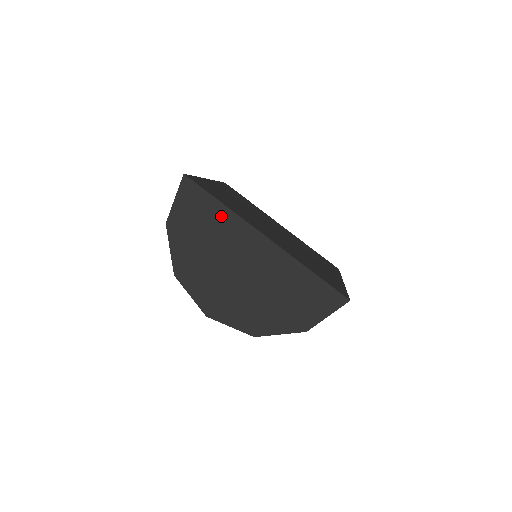
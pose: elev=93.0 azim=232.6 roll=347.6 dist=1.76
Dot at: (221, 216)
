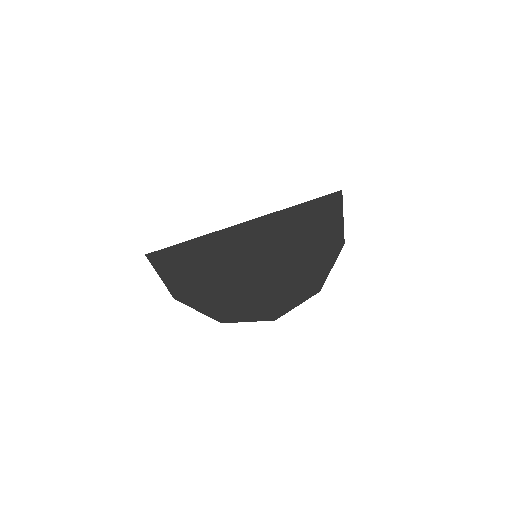
Dot at: (200, 248)
